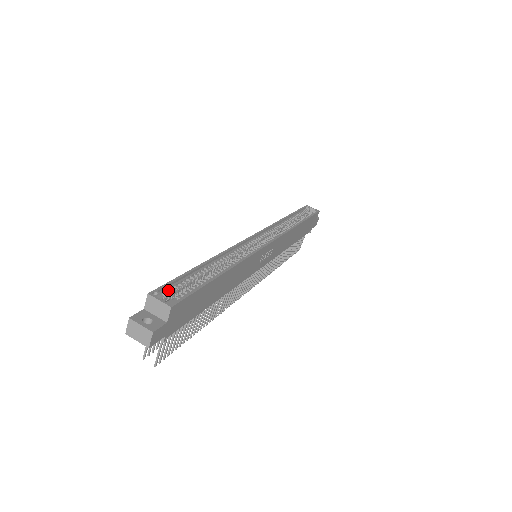
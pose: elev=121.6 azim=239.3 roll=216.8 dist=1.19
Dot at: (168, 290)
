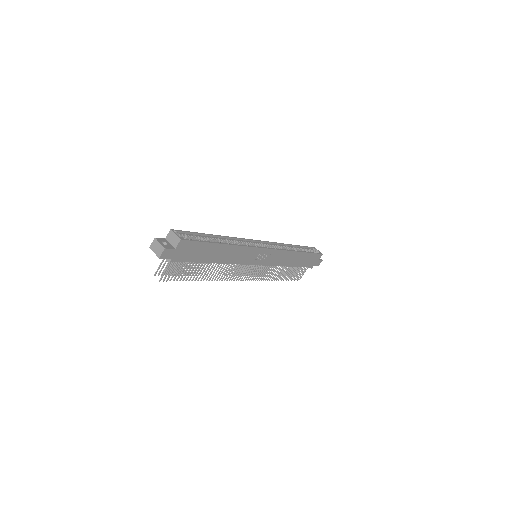
Dot at: (184, 234)
